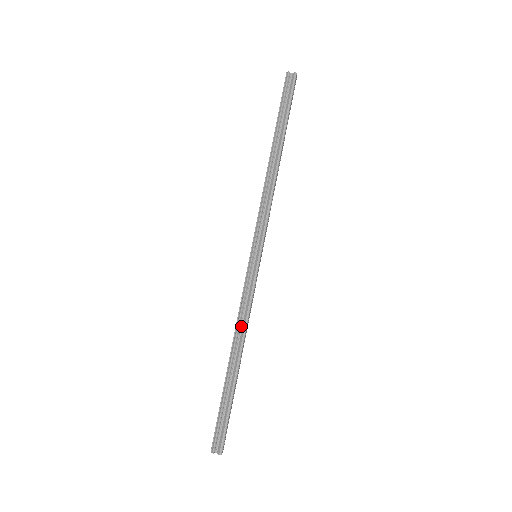
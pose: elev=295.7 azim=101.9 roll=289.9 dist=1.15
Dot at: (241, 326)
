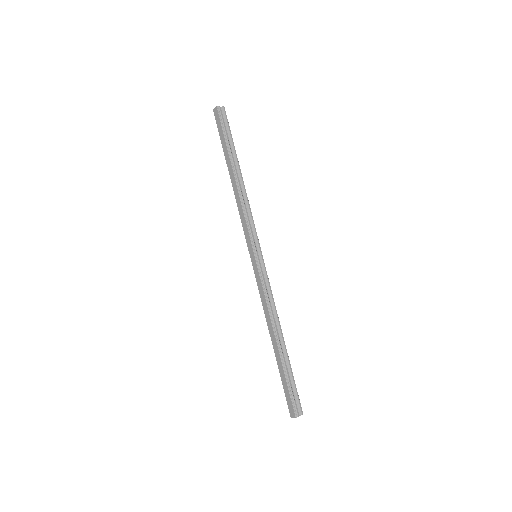
Dot at: (272, 313)
